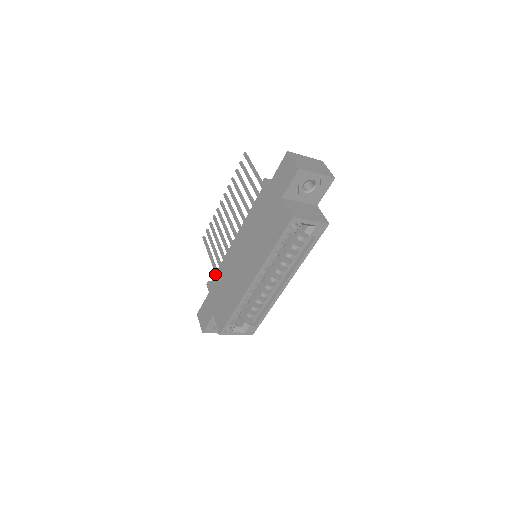
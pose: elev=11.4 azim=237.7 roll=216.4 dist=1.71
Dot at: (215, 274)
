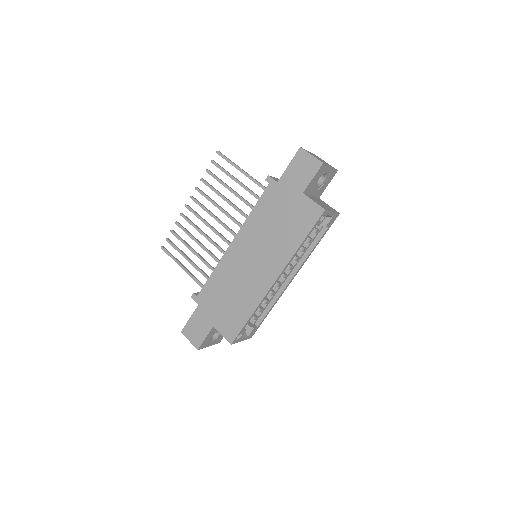
Dot at: (205, 283)
